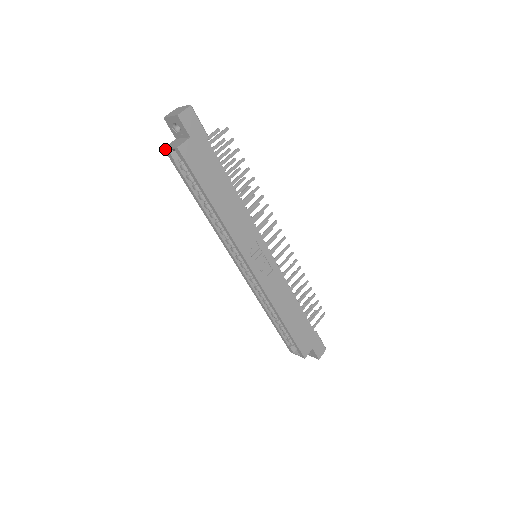
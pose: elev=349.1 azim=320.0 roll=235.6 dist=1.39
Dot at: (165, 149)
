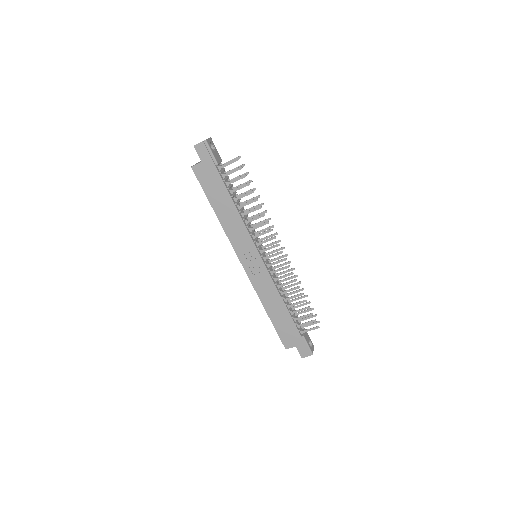
Dot at: occluded
